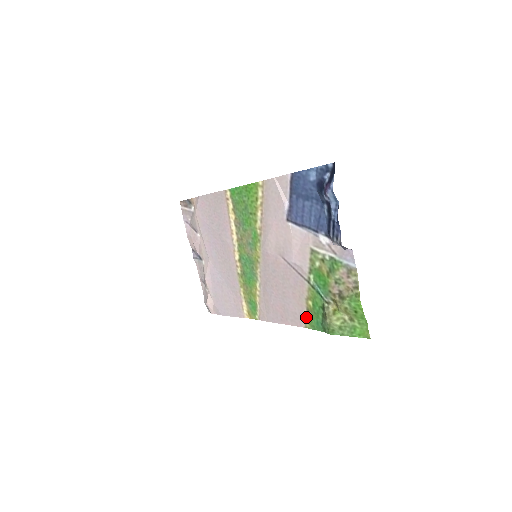
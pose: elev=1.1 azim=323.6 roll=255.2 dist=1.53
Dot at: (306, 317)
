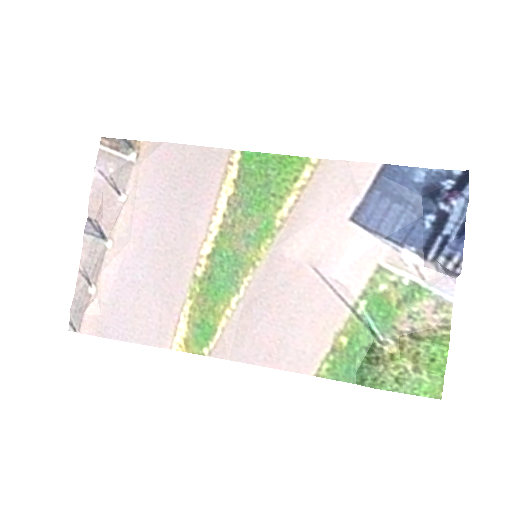
Dot at: (325, 360)
